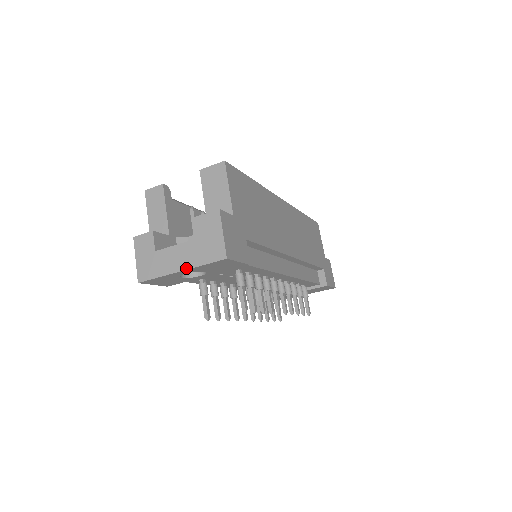
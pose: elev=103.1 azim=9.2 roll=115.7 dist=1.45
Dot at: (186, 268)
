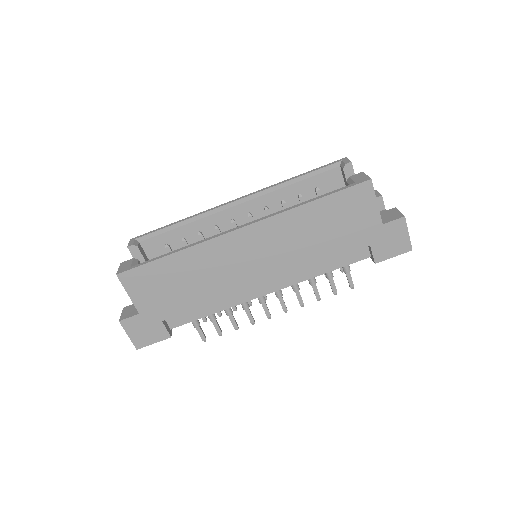
Dot at: occluded
